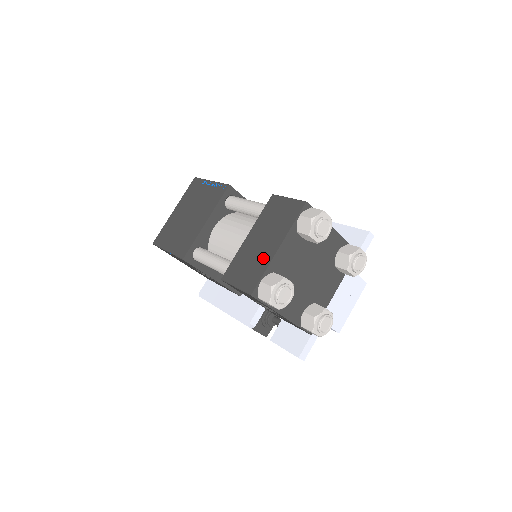
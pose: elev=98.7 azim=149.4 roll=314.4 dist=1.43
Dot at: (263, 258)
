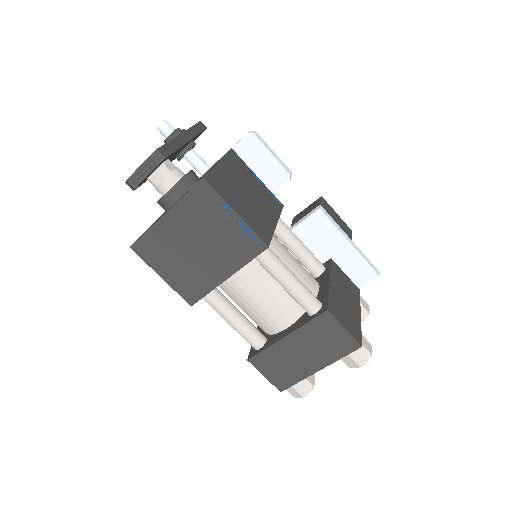
Dot at: (300, 370)
